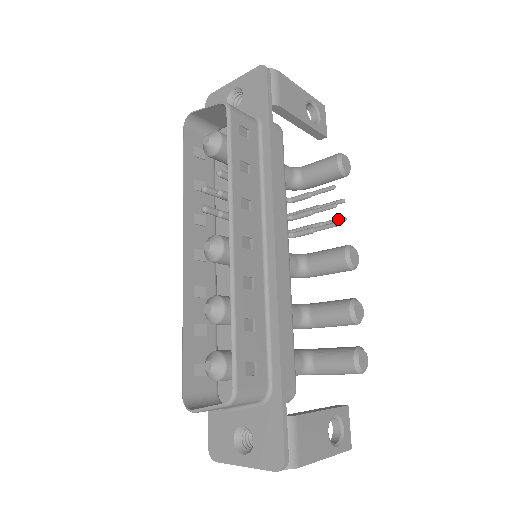
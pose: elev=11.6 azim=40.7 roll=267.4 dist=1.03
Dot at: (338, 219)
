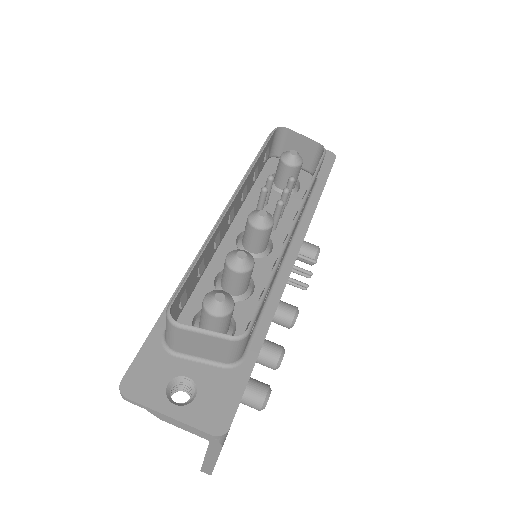
Dot at: occluded
